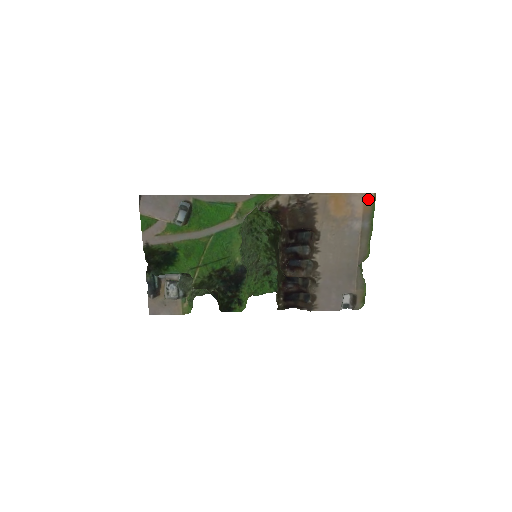
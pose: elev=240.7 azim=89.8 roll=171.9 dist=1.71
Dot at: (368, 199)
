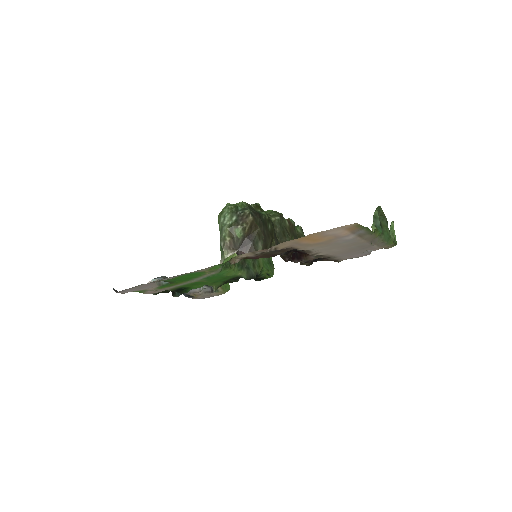
Dot at: (349, 226)
